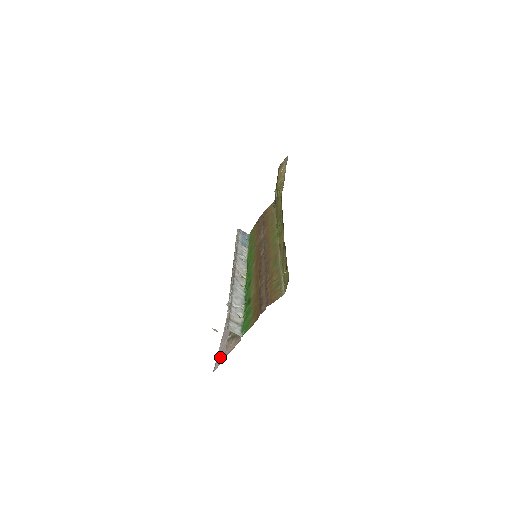
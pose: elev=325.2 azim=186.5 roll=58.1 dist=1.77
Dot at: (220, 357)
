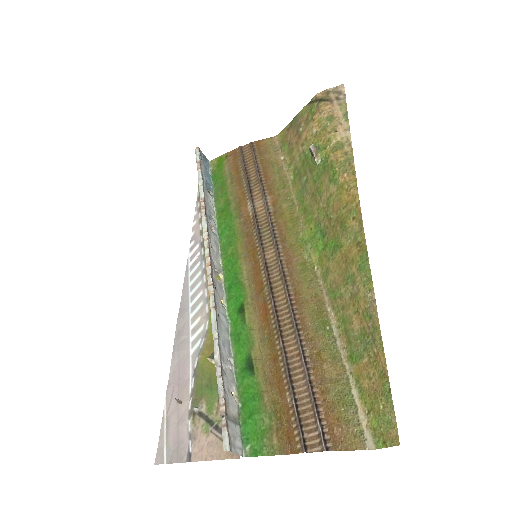
Dot at: (172, 440)
